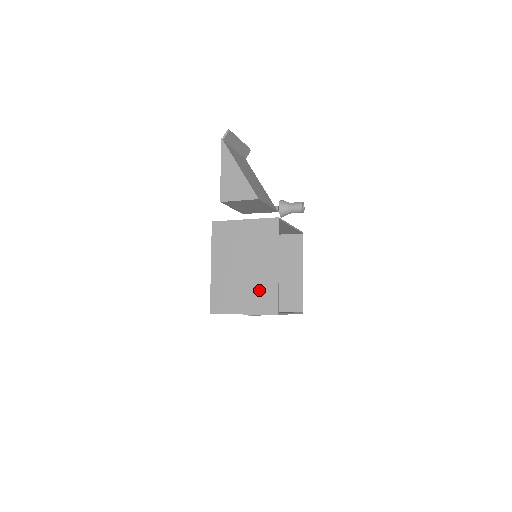
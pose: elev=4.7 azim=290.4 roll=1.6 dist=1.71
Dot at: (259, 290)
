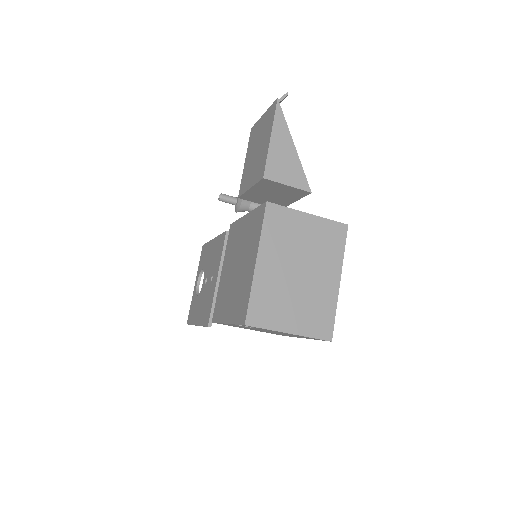
Dot at: (314, 306)
